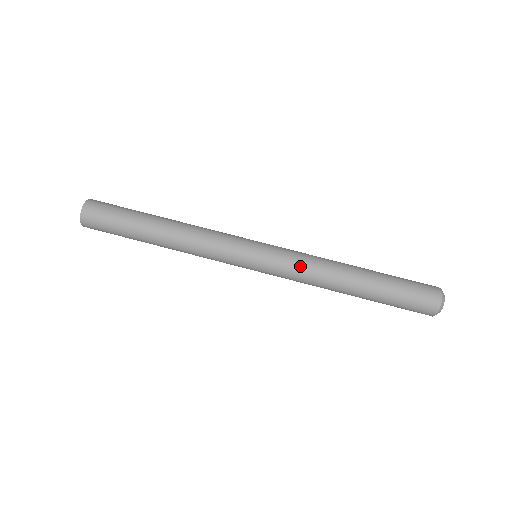
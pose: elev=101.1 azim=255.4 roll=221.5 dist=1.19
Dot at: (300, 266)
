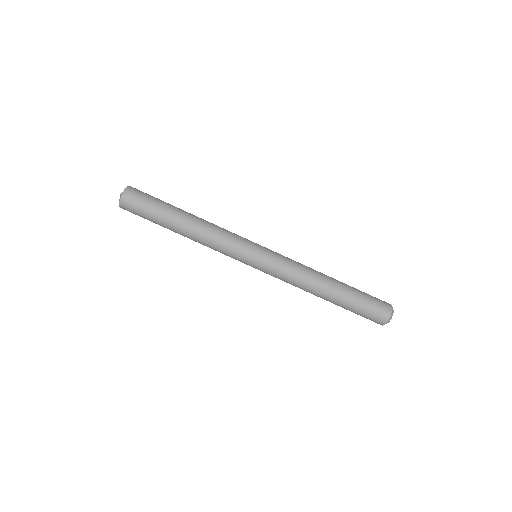
Dot at: (292, 264)
